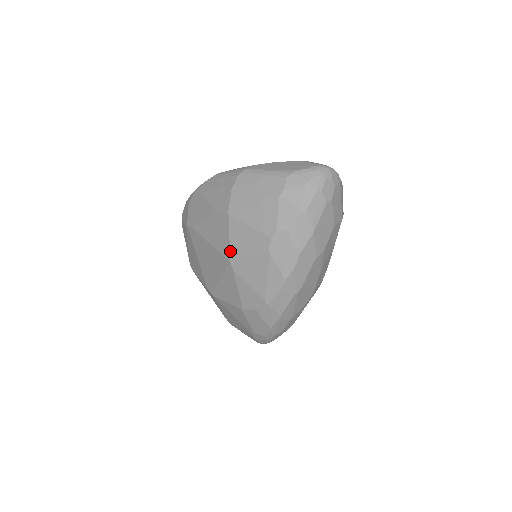
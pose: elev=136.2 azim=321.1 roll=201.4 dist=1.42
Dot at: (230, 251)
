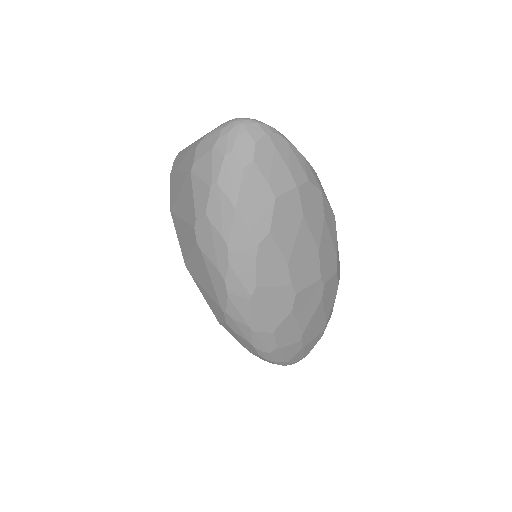
Dot at: (182, 253)
